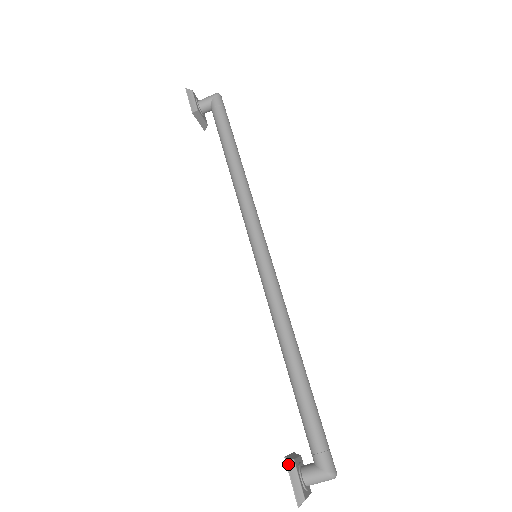
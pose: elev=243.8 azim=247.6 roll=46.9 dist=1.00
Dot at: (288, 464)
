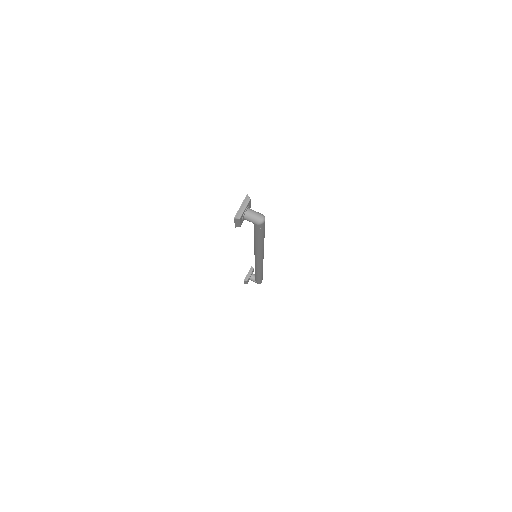
Dot at: occluded
